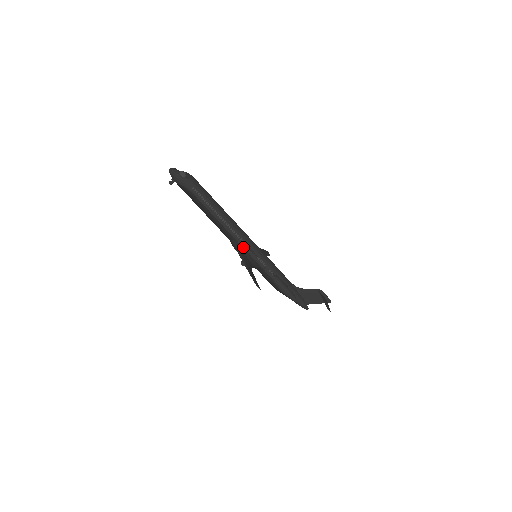
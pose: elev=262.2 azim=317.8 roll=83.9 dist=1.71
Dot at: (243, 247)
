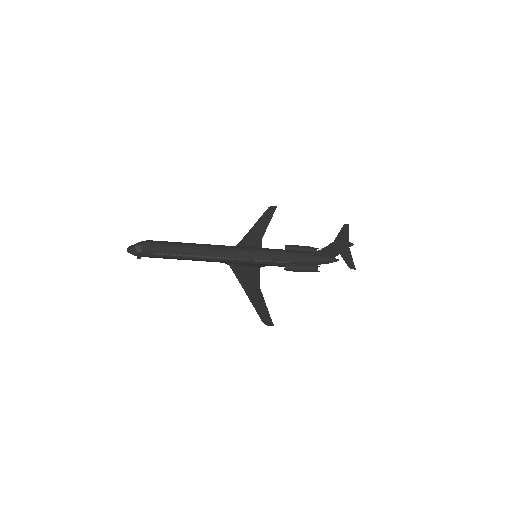
Dot at: (238, 262)
